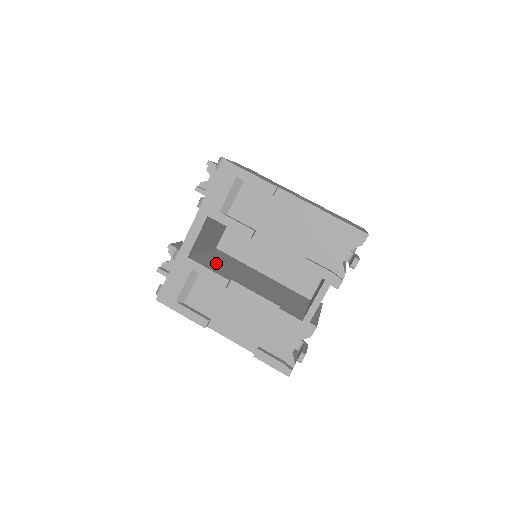
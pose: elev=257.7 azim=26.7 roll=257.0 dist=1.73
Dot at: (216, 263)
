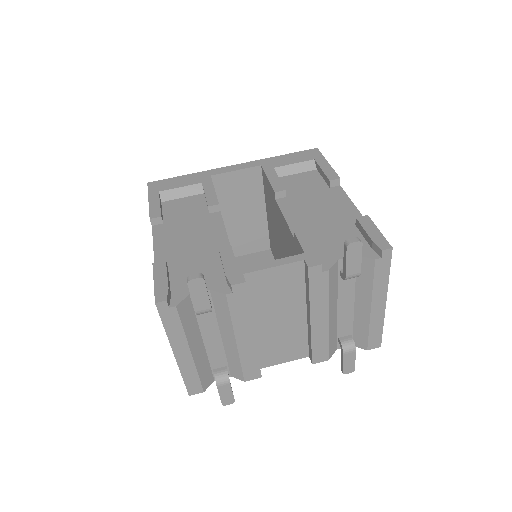
Dot at: occluded
